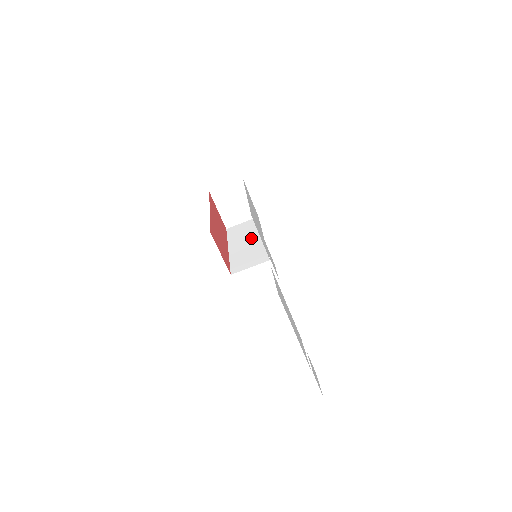
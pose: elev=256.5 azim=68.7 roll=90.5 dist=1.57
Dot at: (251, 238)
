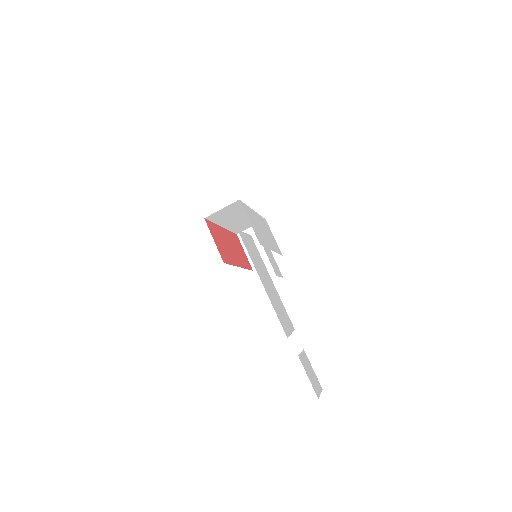
Dot at: occluded
